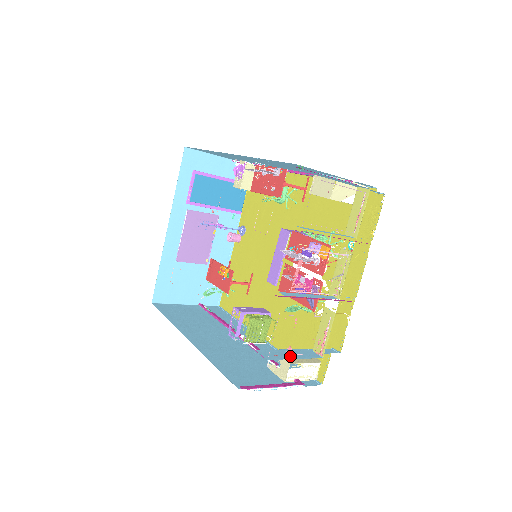
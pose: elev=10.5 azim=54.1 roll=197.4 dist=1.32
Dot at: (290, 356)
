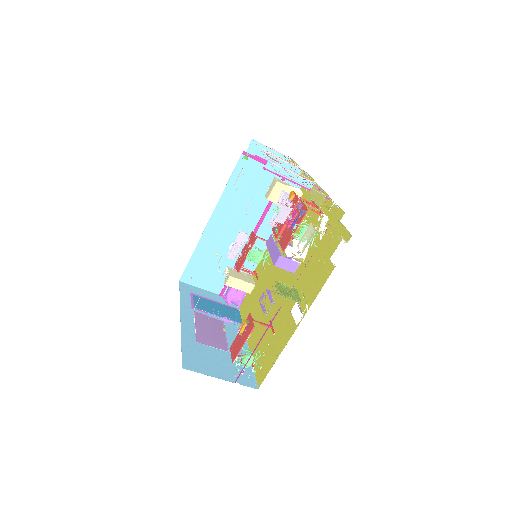
Dot at: occluded
